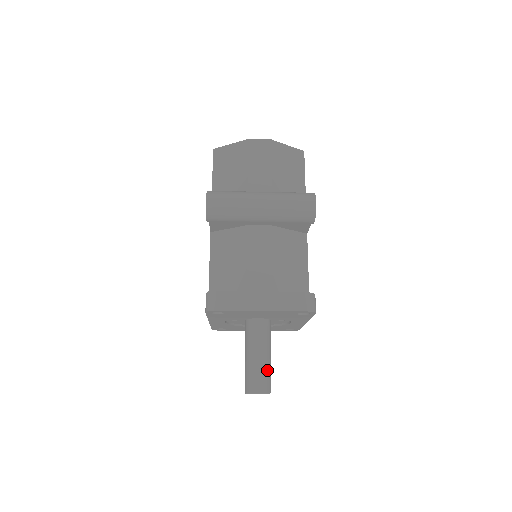
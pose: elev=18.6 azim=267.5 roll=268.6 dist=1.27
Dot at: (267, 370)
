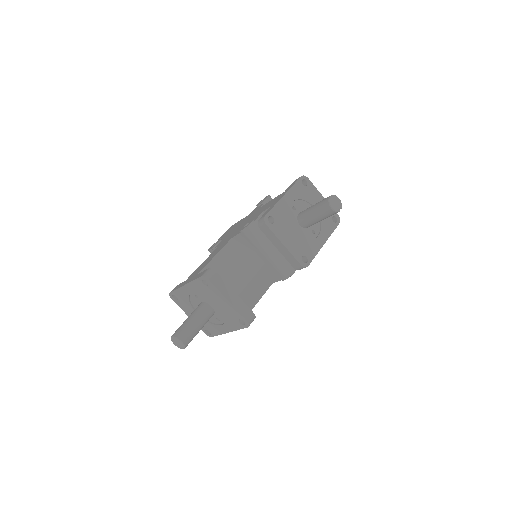
Dot at: occluded
